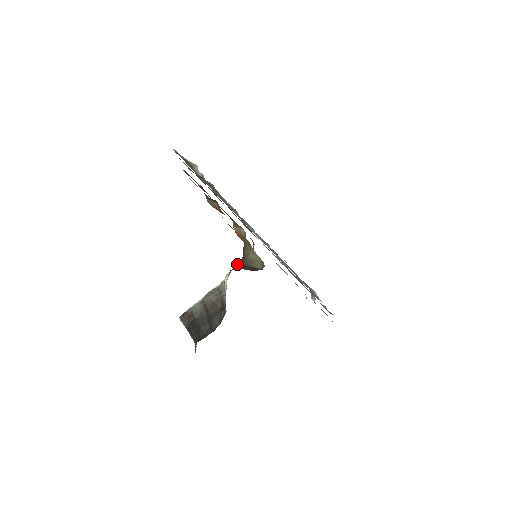
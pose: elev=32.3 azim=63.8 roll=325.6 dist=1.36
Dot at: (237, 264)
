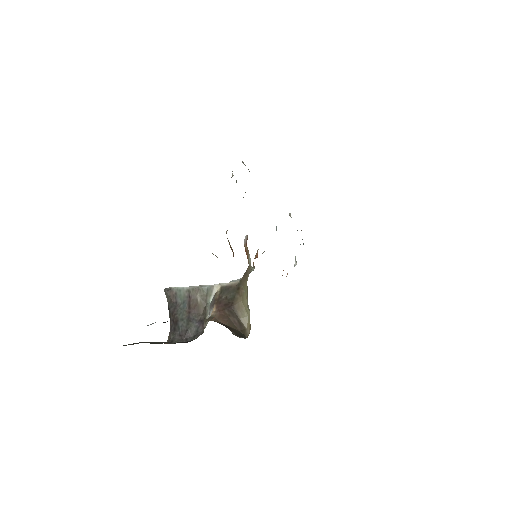
Dot at: (230, 295)
